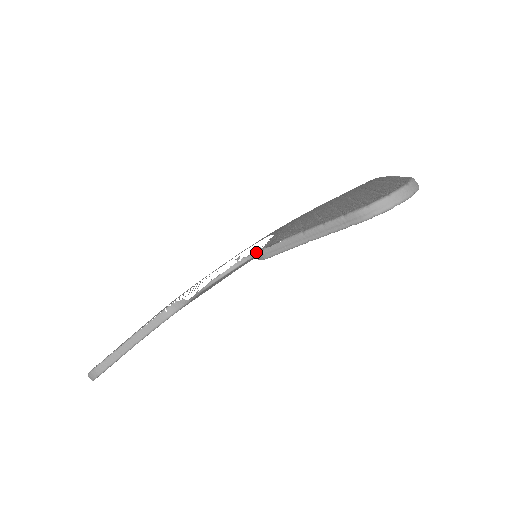
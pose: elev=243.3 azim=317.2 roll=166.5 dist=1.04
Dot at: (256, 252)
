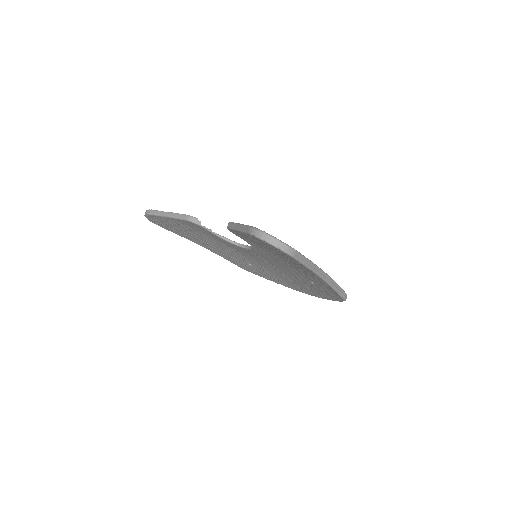
Dot at: (251, 247)
